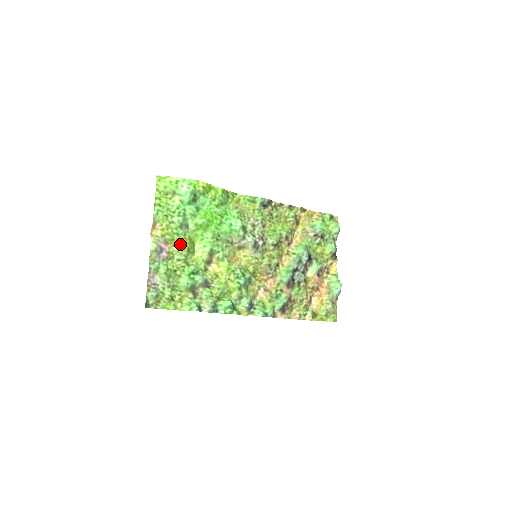
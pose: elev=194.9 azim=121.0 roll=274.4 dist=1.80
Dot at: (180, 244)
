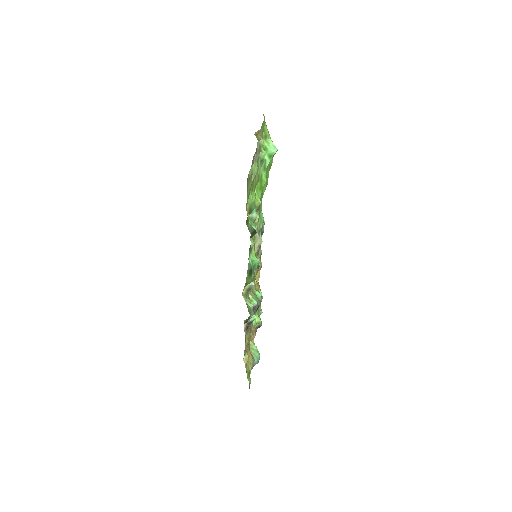
Dot at: occluded
